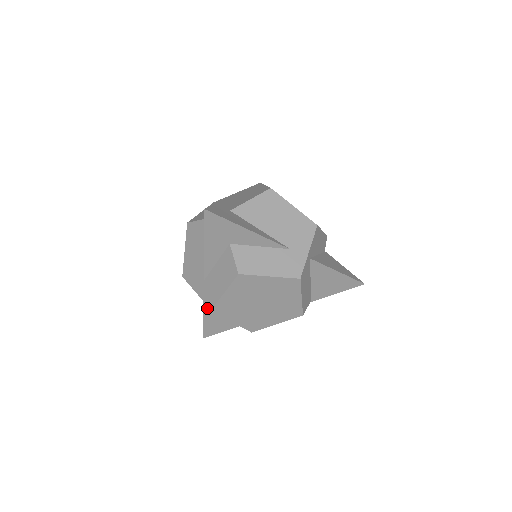
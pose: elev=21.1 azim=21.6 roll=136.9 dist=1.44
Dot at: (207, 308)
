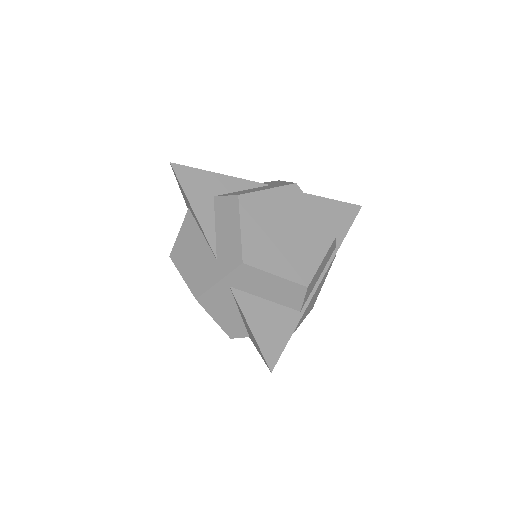
Dot at: (244, 306)
